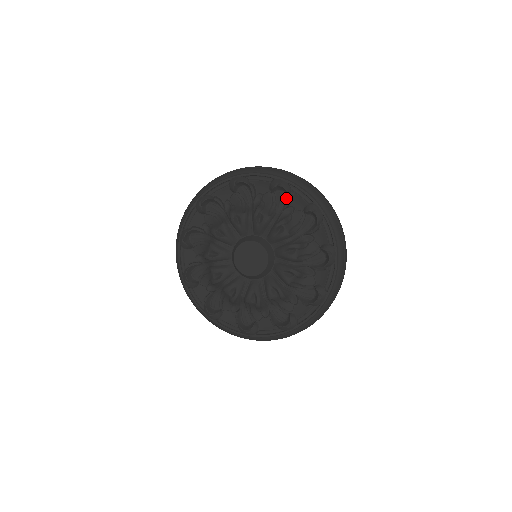
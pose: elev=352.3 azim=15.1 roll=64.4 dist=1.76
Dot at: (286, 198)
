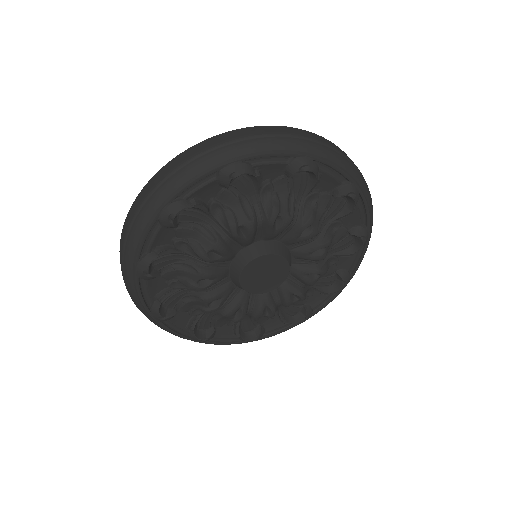
Dot at: (344, 210)
